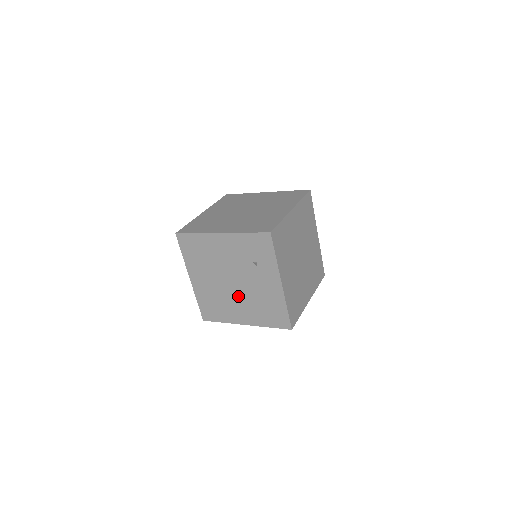
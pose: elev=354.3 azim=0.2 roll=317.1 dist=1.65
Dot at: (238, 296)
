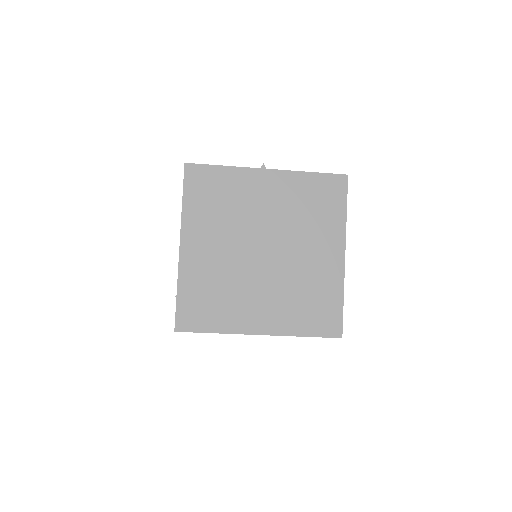
Dot at: occluded
